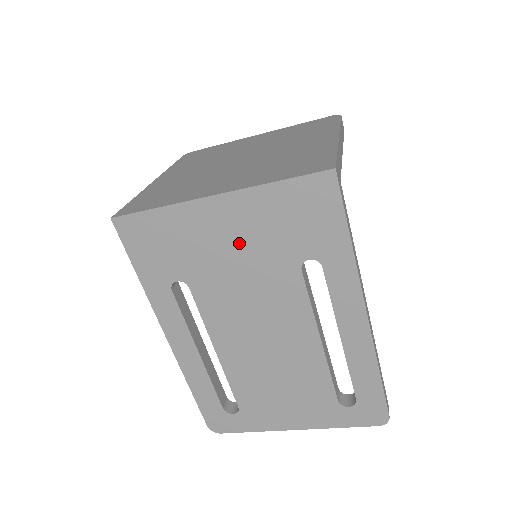
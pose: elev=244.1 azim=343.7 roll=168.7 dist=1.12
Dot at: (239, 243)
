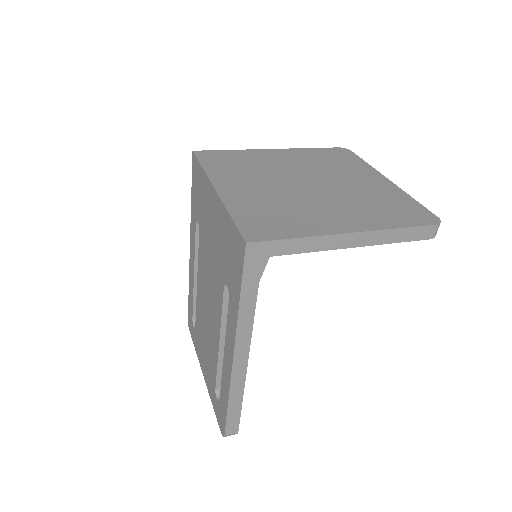
Dot at: (214, 232)
